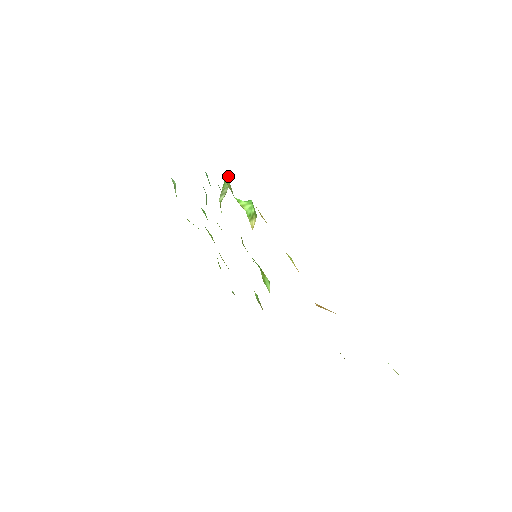
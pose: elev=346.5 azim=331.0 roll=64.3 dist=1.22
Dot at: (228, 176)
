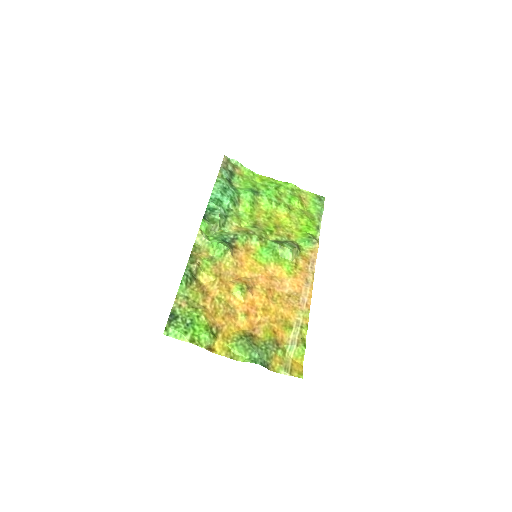
Dot at: (200, 233)
